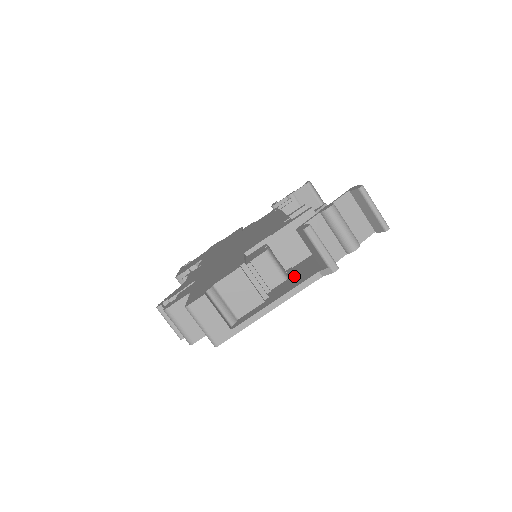
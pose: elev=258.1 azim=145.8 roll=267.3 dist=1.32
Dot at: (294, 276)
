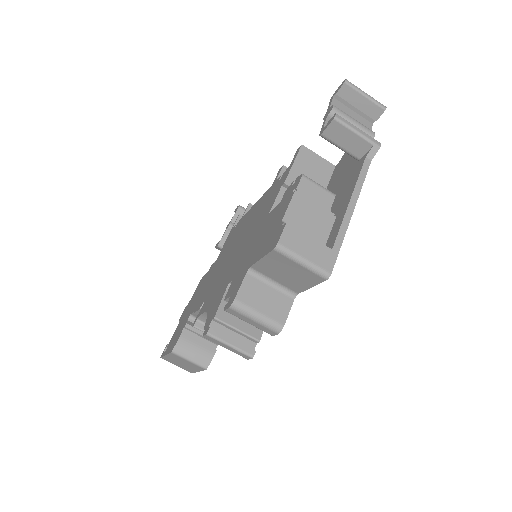
Dot at: (337, 192)
